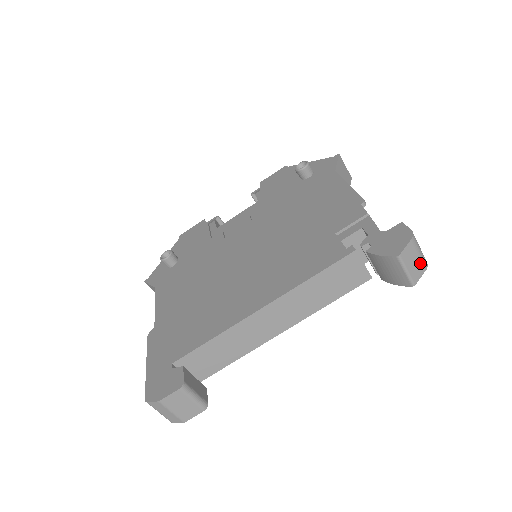
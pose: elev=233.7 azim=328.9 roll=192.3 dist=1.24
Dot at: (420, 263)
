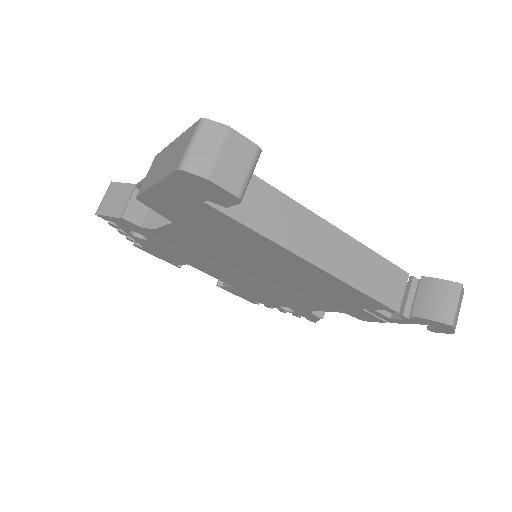
Dot at: (457, 319)
